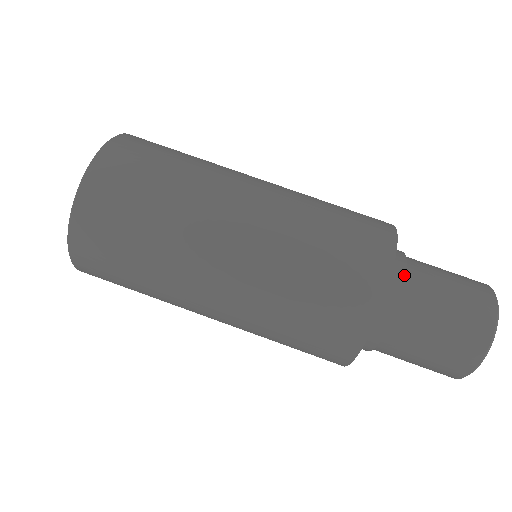
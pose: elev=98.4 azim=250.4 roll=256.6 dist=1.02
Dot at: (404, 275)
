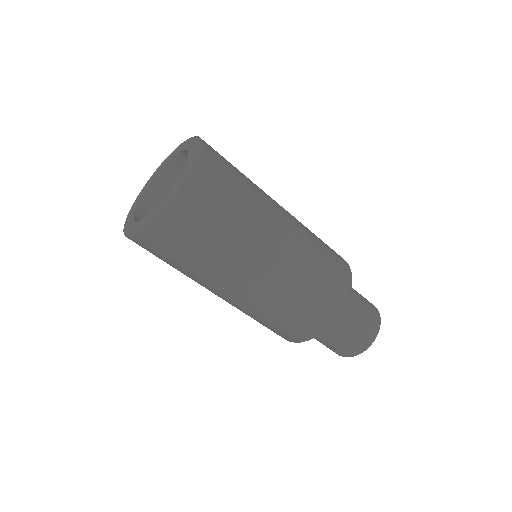
Dot at: occluded
